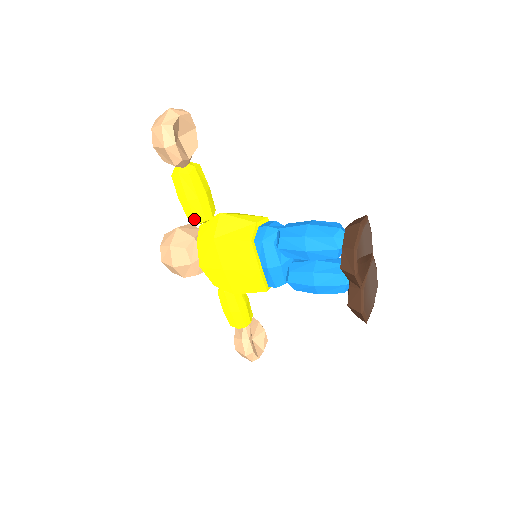
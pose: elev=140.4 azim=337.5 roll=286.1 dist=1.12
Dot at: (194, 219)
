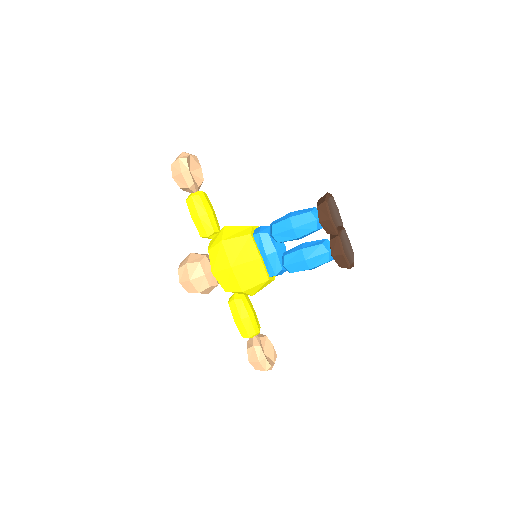
Dot at: (205, 233)
